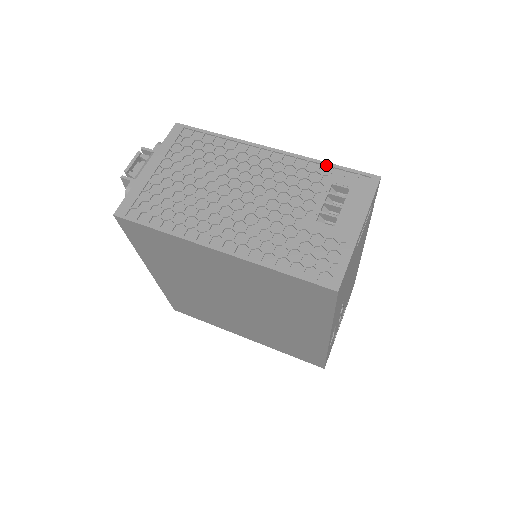
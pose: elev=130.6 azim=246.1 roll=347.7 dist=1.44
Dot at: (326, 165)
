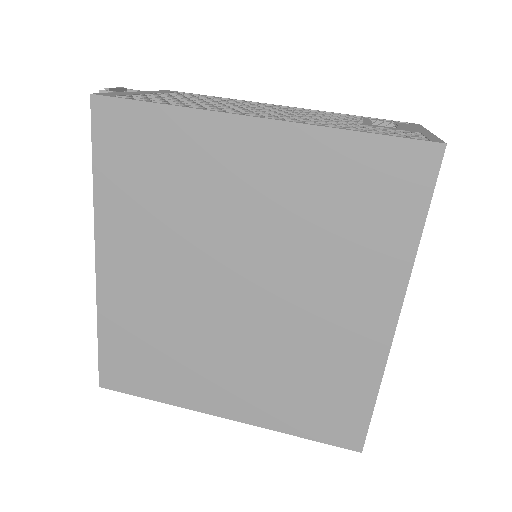
Dot at: (355, 116)
